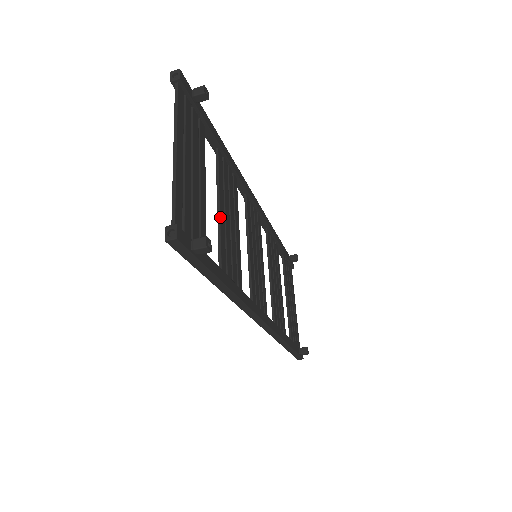
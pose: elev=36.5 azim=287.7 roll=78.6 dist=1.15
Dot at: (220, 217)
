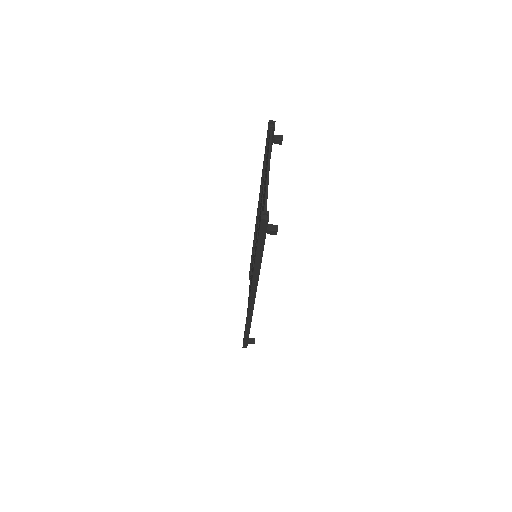
Dot at: occluded
